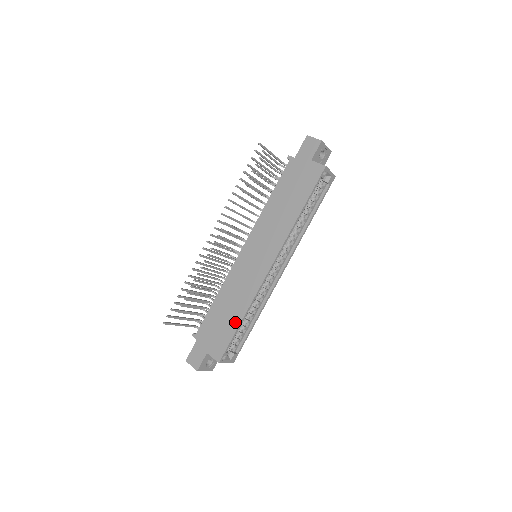
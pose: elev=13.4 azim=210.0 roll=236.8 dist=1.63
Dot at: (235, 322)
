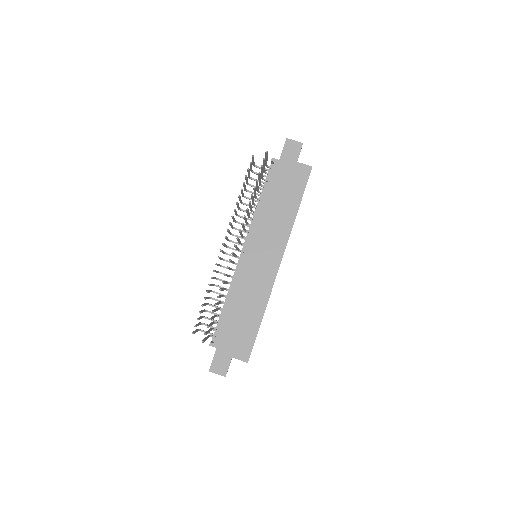
Dot at: (256, 322)
